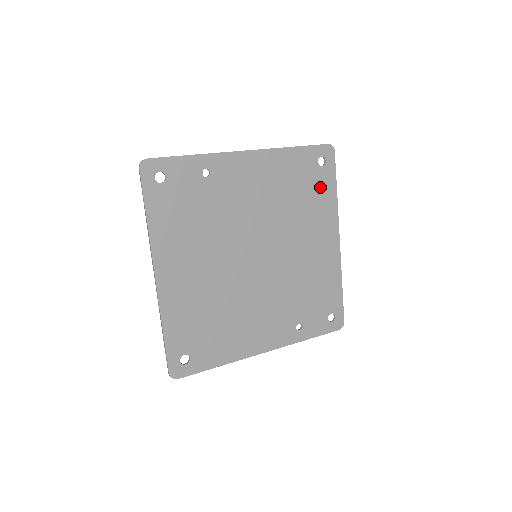
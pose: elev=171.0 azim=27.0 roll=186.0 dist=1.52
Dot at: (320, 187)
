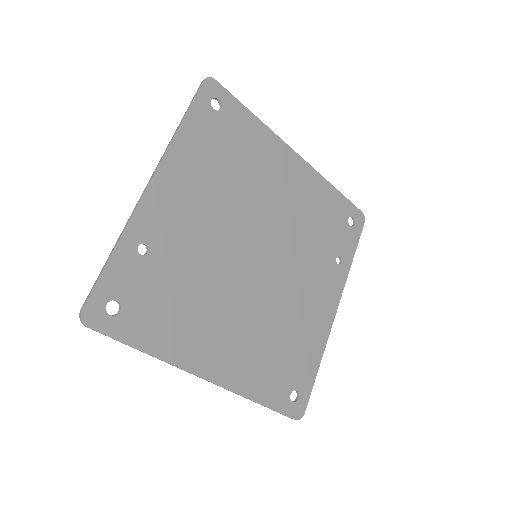
Dot at: (239, 130)
